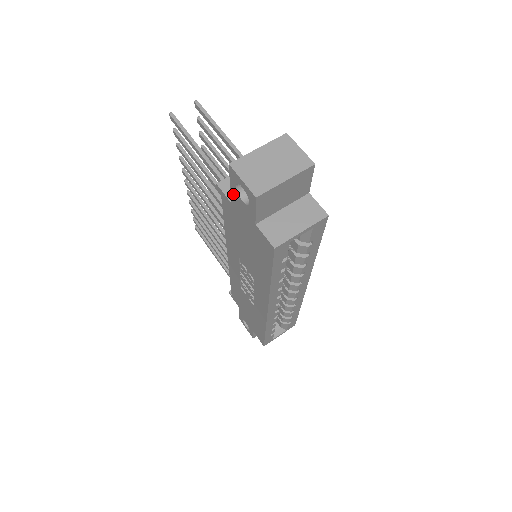
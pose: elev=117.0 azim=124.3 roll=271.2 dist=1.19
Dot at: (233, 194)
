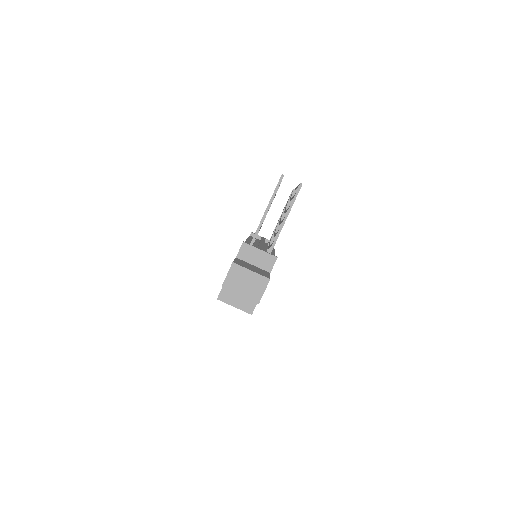
Dot at: occluded
